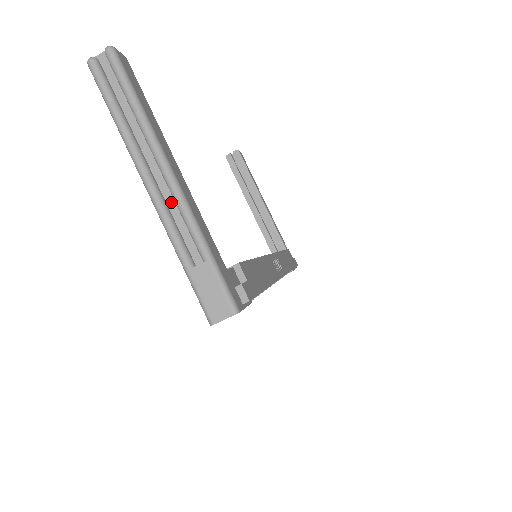
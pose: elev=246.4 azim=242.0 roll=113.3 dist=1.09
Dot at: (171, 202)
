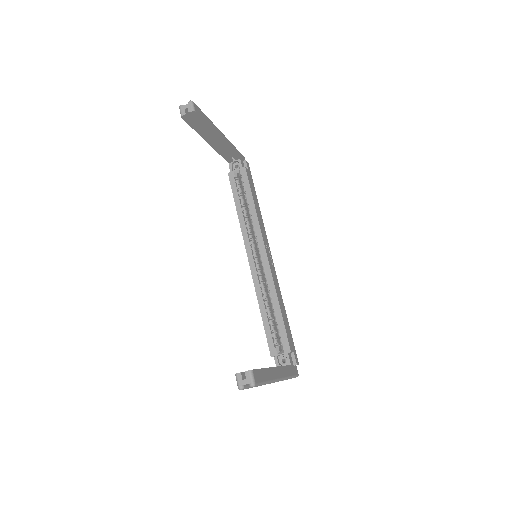
Dot at: occluded
